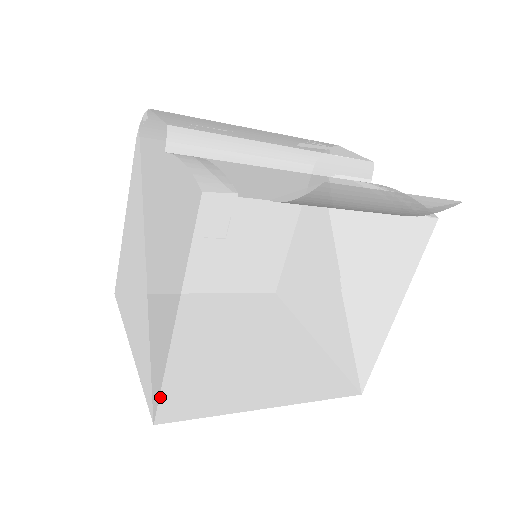
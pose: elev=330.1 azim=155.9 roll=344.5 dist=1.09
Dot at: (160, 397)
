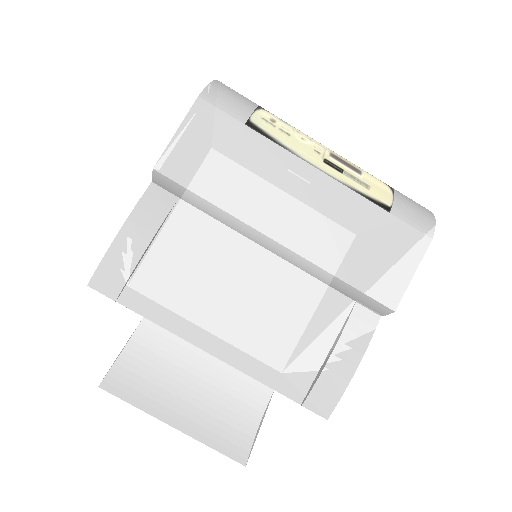
Dot at: occluded
